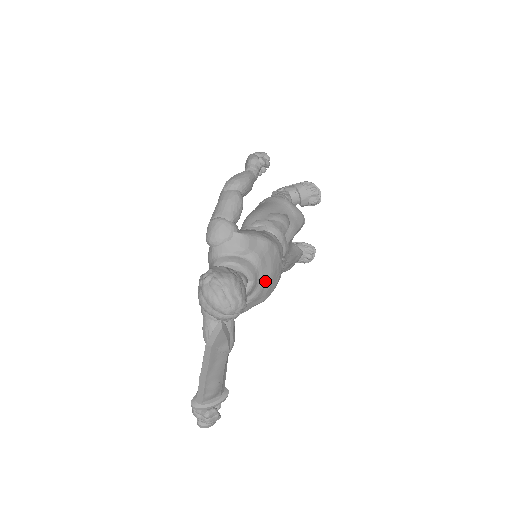
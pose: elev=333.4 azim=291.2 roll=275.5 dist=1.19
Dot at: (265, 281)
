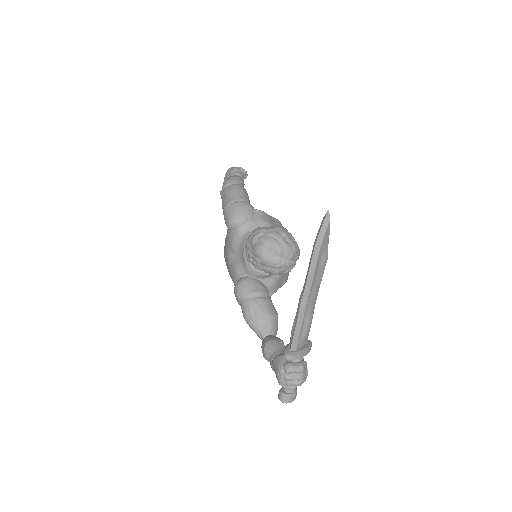
Dot at: occluded
